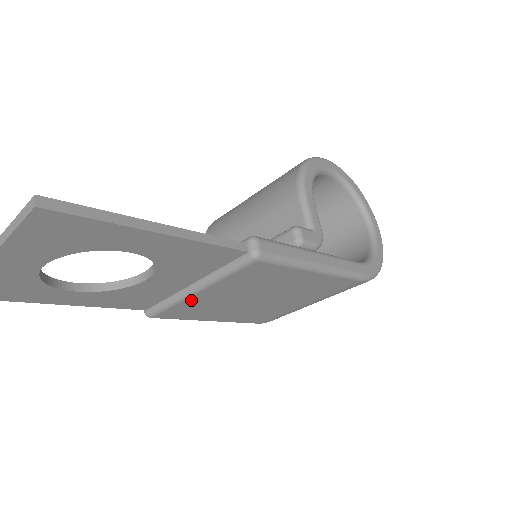
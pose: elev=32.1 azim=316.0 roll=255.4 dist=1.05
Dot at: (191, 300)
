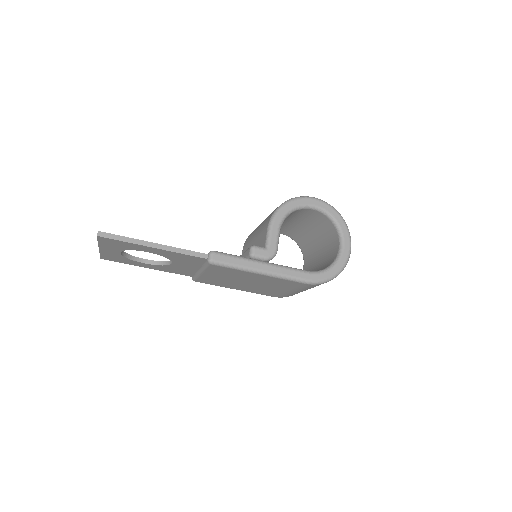
Dot at: (204, 276)
